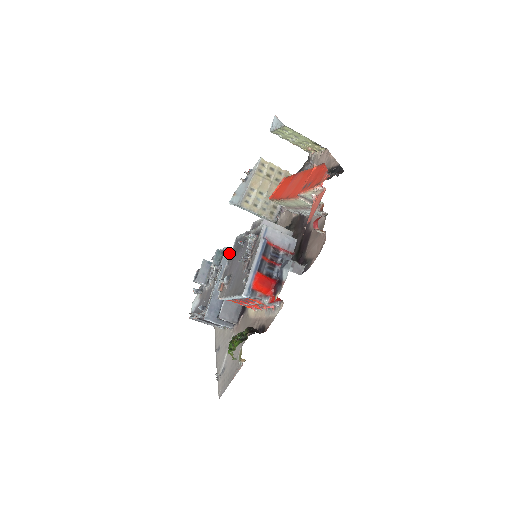
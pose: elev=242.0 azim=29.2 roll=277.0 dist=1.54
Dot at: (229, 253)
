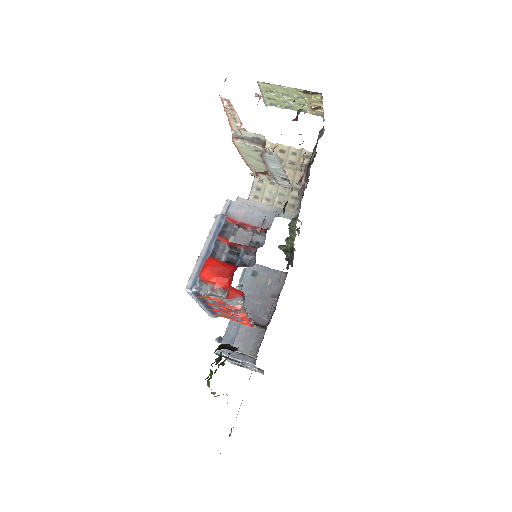
Dot at: (253, 269)
